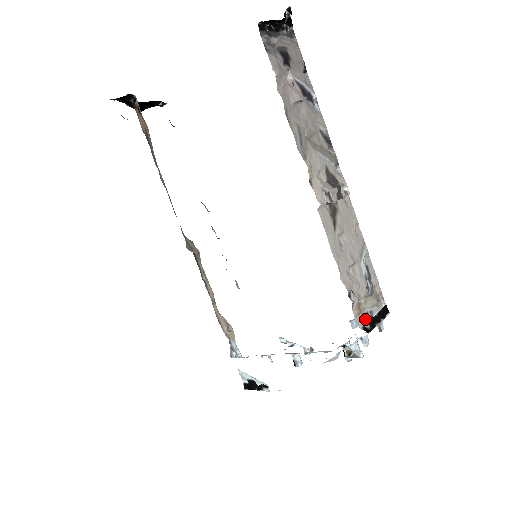
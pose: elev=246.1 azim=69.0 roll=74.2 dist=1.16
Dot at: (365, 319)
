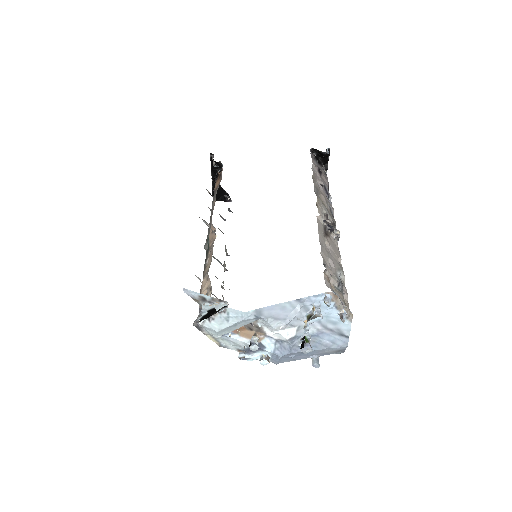
Dot at: (332, 290)
